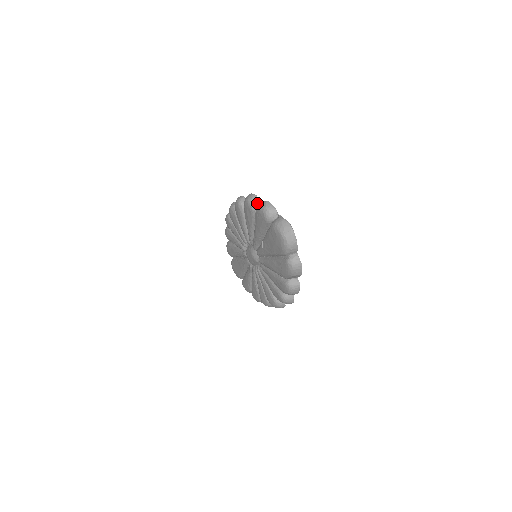
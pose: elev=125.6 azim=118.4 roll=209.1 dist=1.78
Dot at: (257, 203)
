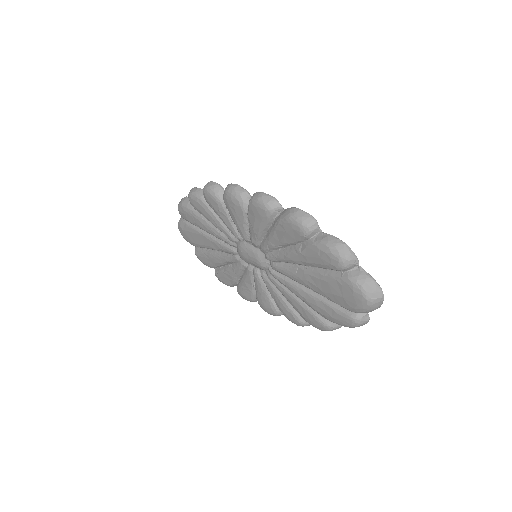
Dot at: (316, 231)
